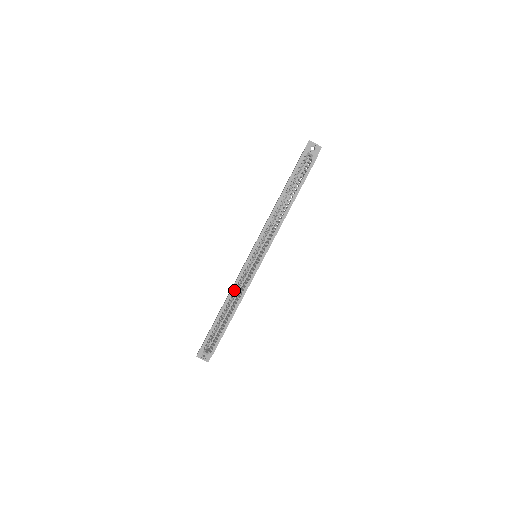
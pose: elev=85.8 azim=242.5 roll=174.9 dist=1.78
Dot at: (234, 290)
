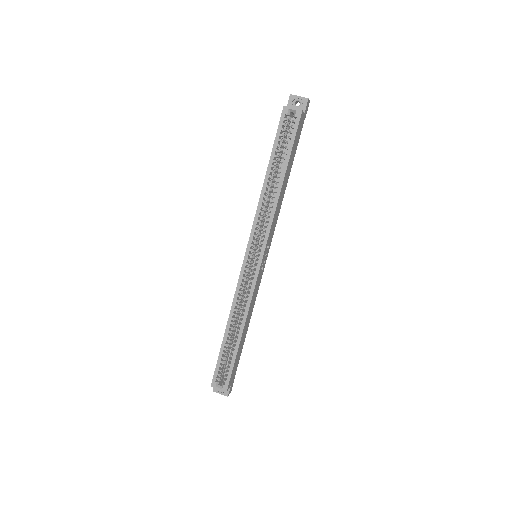
Dot at: (236, 303)
